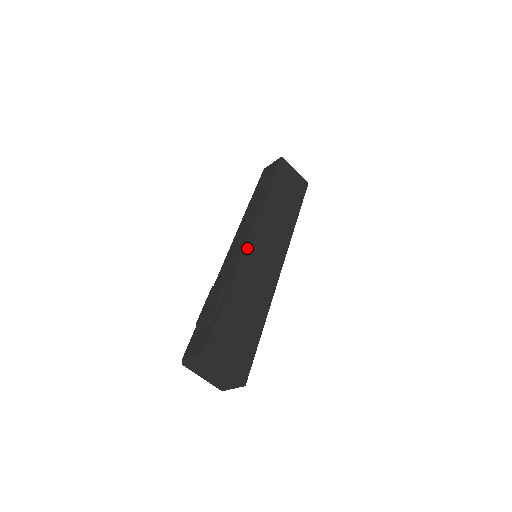
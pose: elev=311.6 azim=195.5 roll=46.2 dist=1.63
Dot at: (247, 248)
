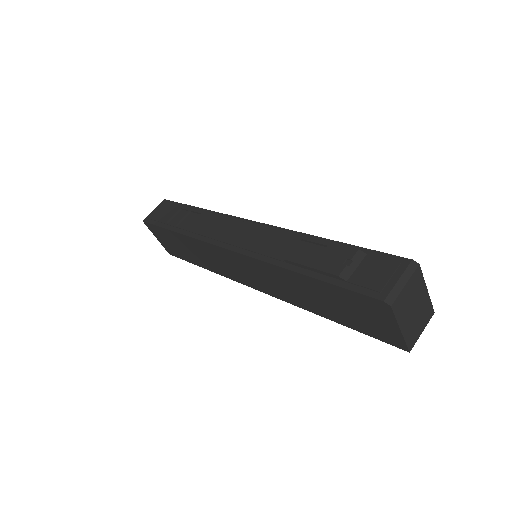
Dot at: (270, 226)
